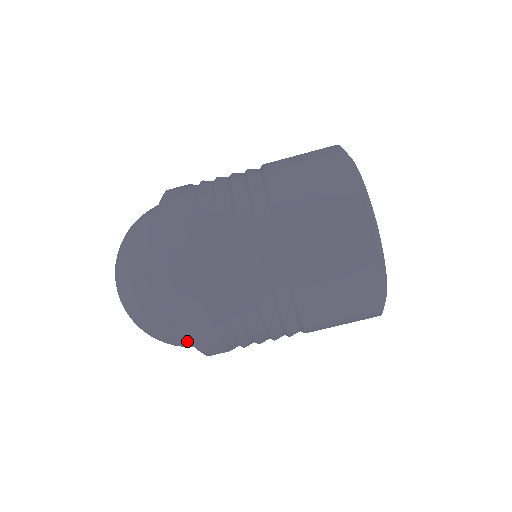
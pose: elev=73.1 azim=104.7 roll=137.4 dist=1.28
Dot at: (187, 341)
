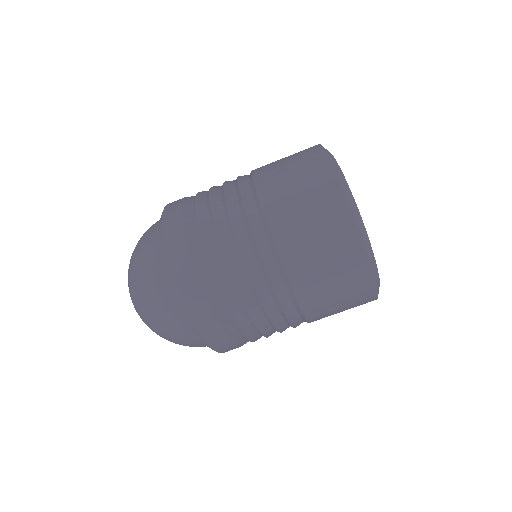
Dot at: (190, 330)
